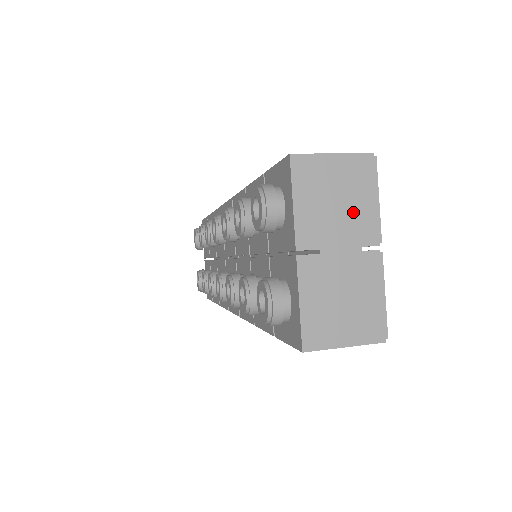
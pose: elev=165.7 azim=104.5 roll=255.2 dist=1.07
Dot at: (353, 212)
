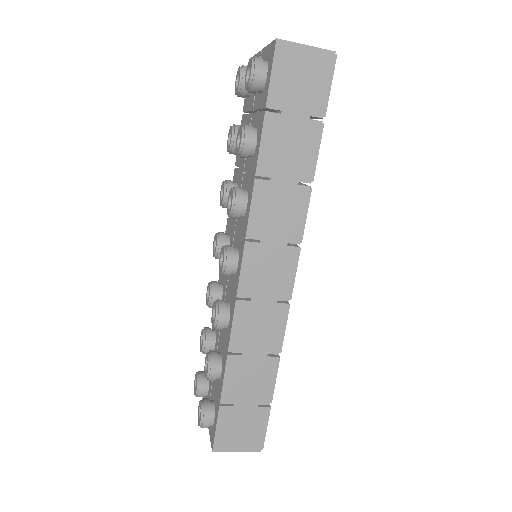
Dot at: occluded
